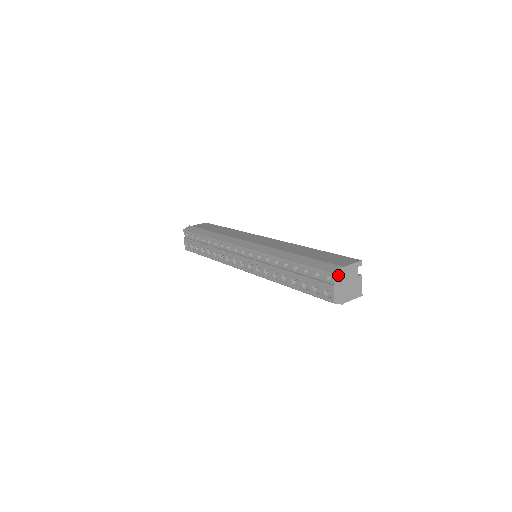
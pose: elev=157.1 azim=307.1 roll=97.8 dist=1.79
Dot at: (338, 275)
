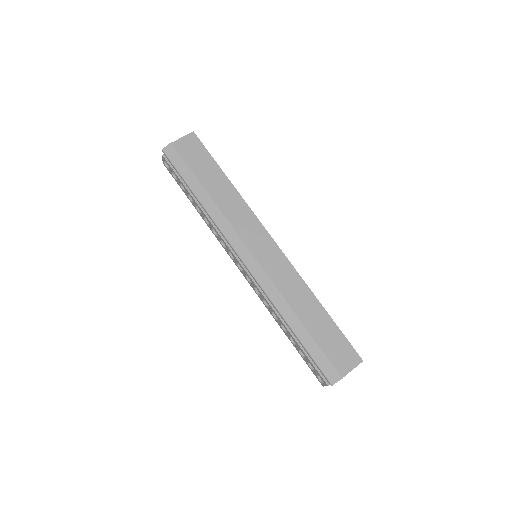
Dot at: (336, 382)
